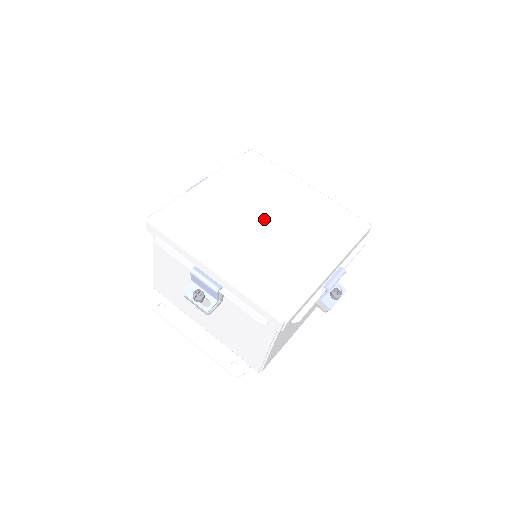
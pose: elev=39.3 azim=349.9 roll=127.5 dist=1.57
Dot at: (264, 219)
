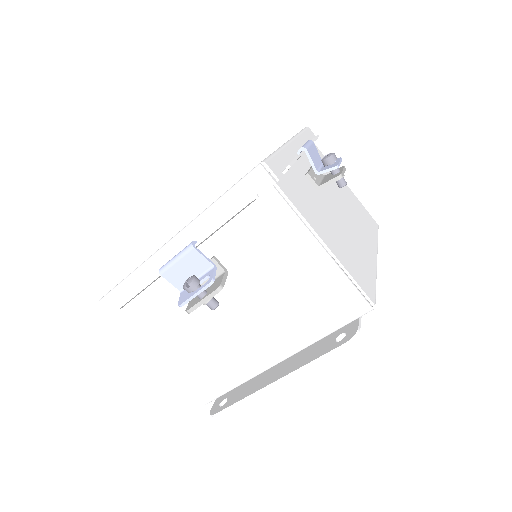
Dot at: occluded
